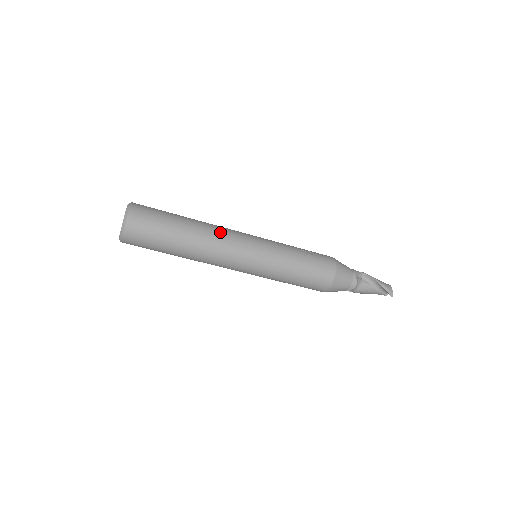
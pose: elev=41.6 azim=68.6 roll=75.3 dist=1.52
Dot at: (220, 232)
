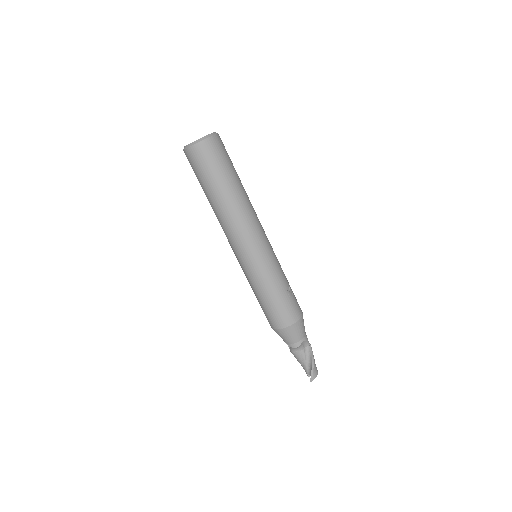
Dot at: (251, 215)
